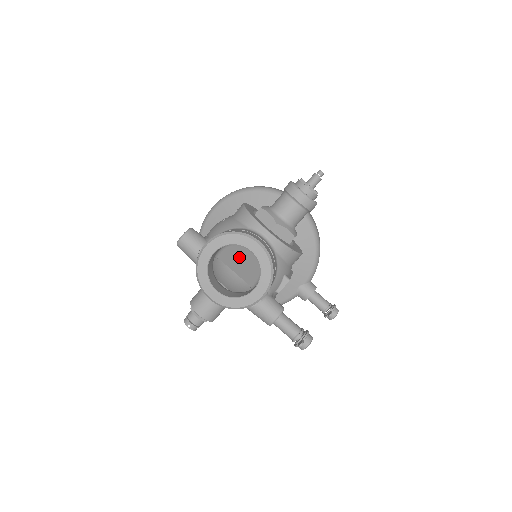
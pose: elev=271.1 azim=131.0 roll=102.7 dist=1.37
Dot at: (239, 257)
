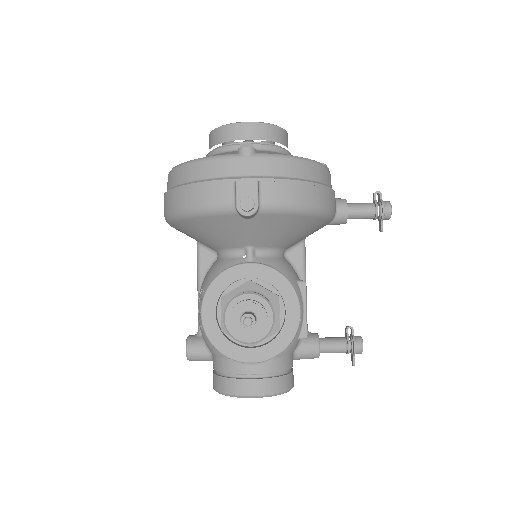
Dot at: occluded
